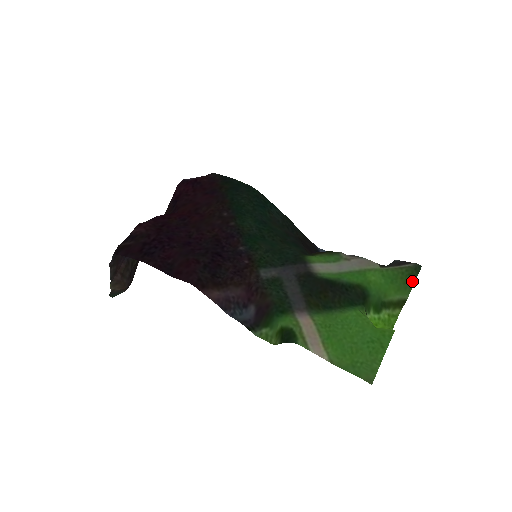
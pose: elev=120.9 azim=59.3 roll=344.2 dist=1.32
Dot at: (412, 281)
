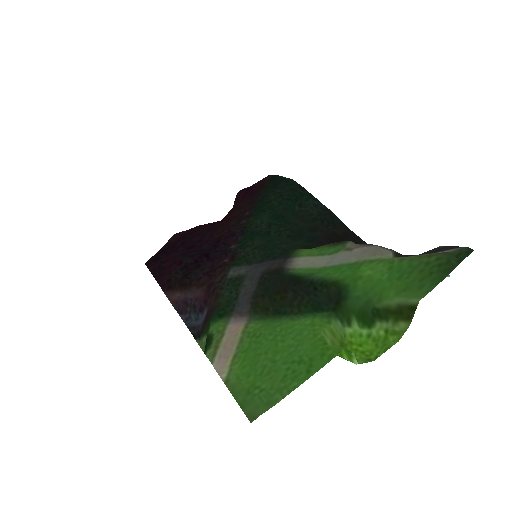
Dot at: (441, 275)
